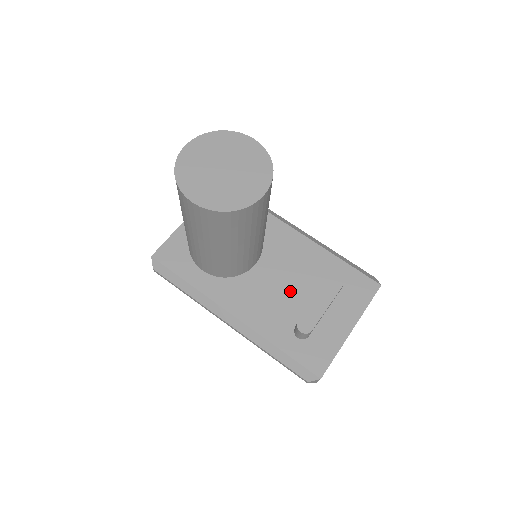
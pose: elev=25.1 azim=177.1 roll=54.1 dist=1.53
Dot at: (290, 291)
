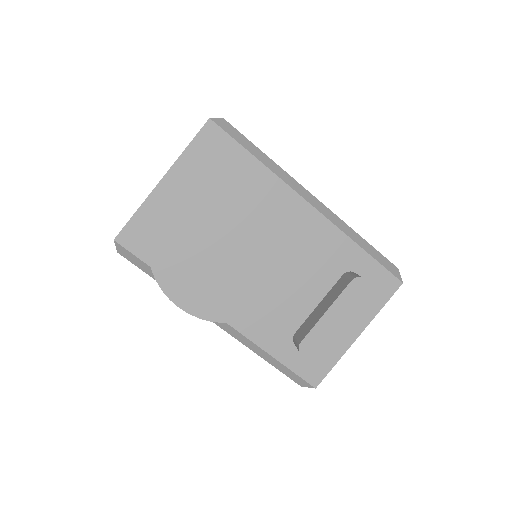
Dot at: (293, 290)
